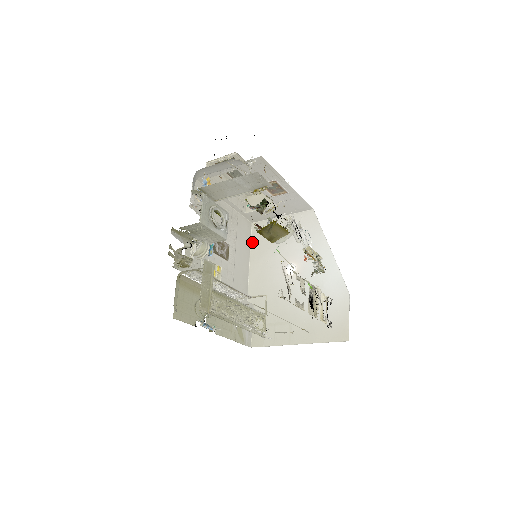
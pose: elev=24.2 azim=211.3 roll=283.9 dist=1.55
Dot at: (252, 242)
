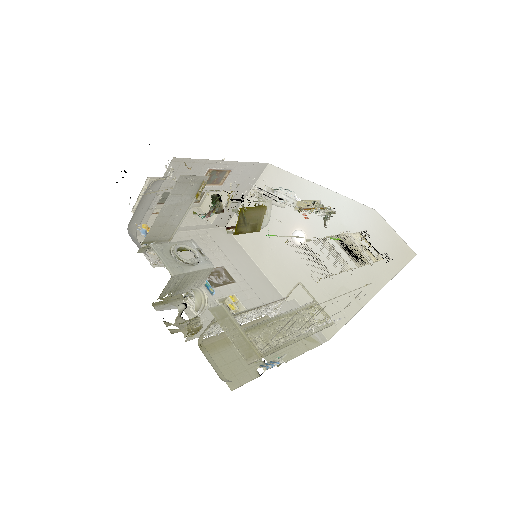
Dot at: (242, 244)
